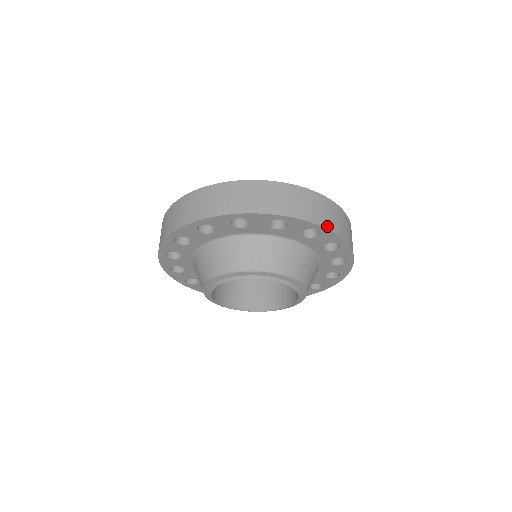
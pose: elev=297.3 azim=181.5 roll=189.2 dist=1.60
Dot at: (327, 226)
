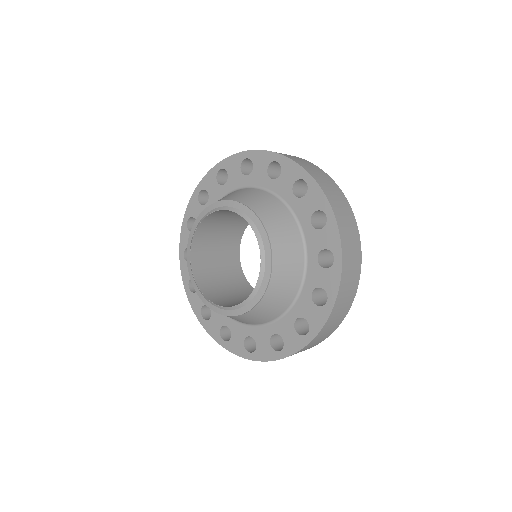
Dot at: (317, 180)
